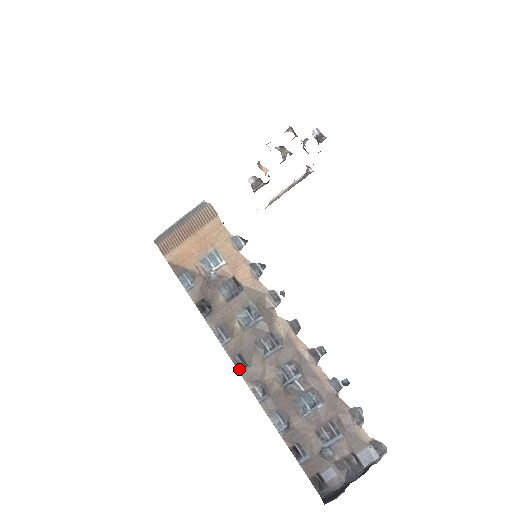
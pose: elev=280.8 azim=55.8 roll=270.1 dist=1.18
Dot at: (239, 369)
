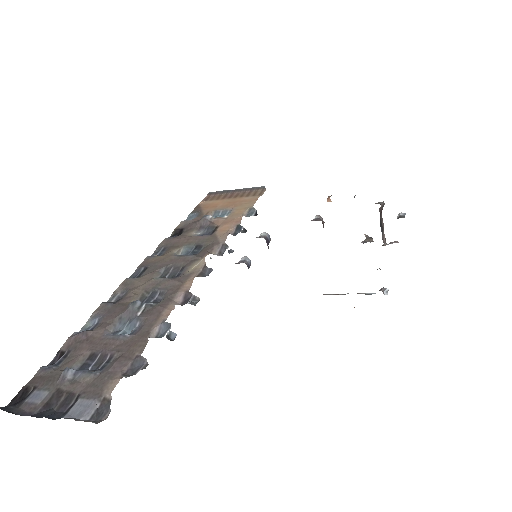
Dot at: (132, 277)
